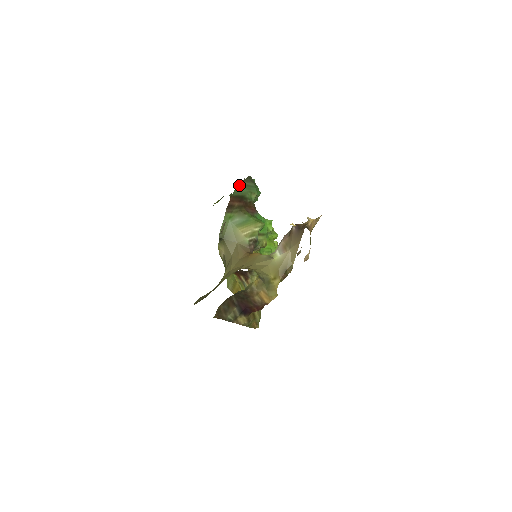
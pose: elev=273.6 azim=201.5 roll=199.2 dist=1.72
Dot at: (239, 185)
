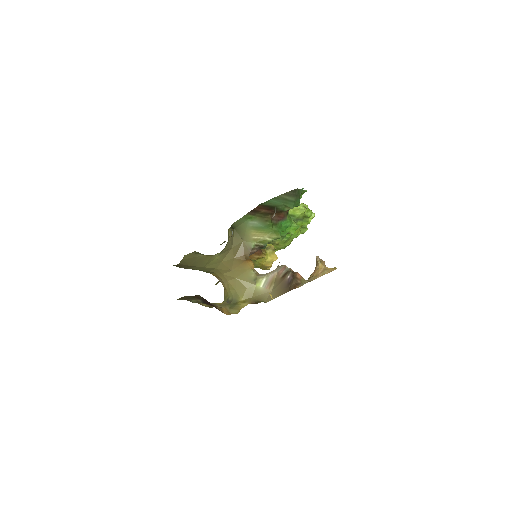
Dot at: (276, 197)
